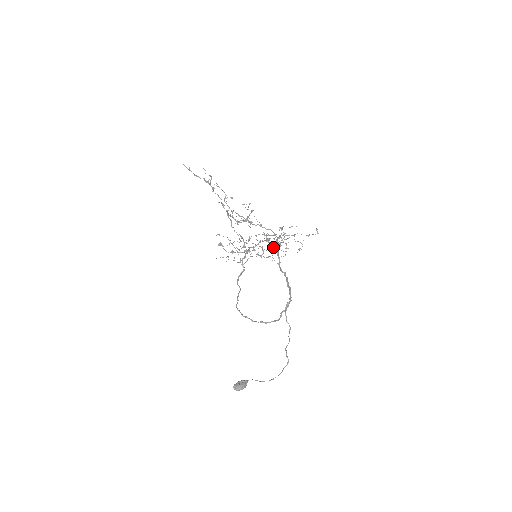
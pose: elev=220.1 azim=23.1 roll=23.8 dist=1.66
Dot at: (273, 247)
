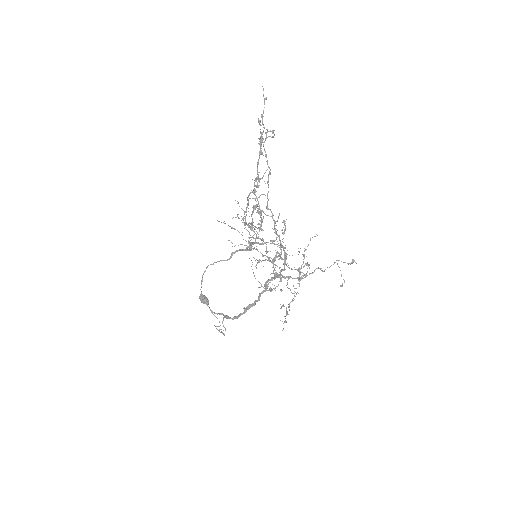
Dot at: occluded
